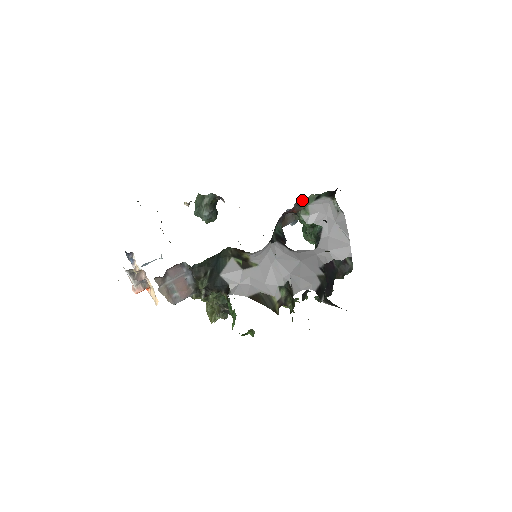
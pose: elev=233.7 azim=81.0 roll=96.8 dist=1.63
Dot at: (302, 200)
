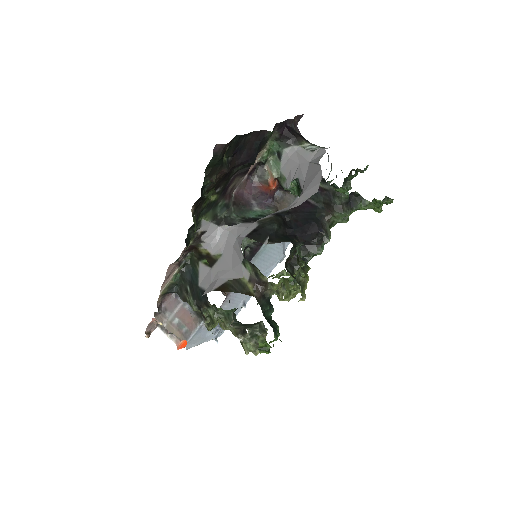
Dot at: (259, 169)
